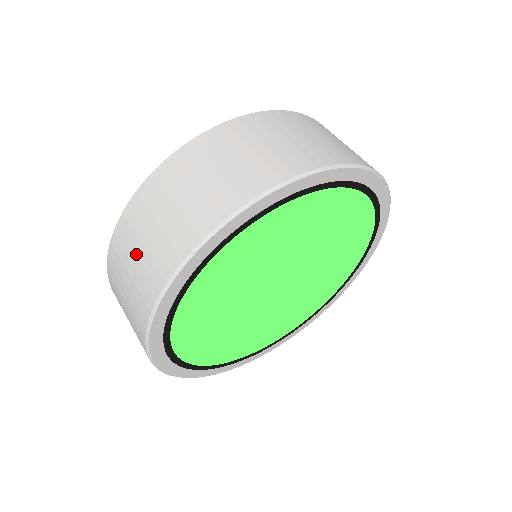
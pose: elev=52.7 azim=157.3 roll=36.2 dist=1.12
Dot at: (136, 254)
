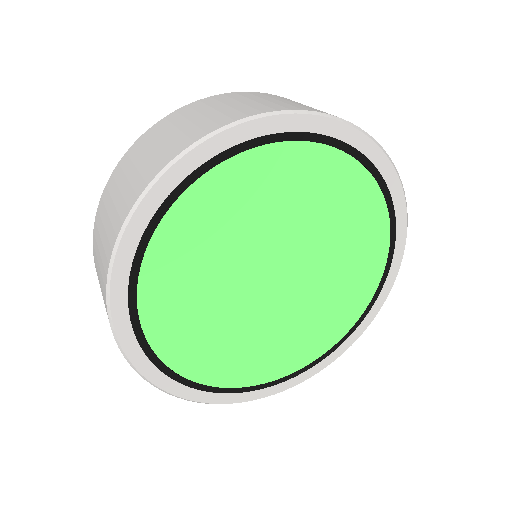
Dot at: (177, 127)
